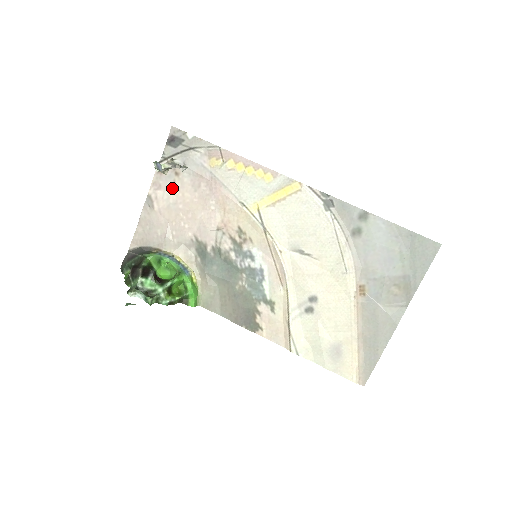
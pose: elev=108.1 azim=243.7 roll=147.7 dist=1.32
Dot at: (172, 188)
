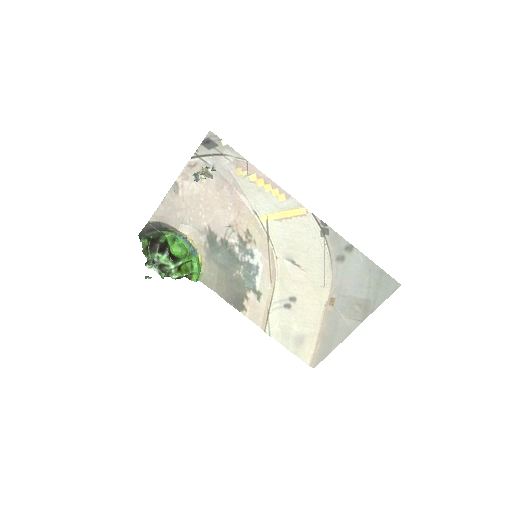
Dot at: (198, 182)
